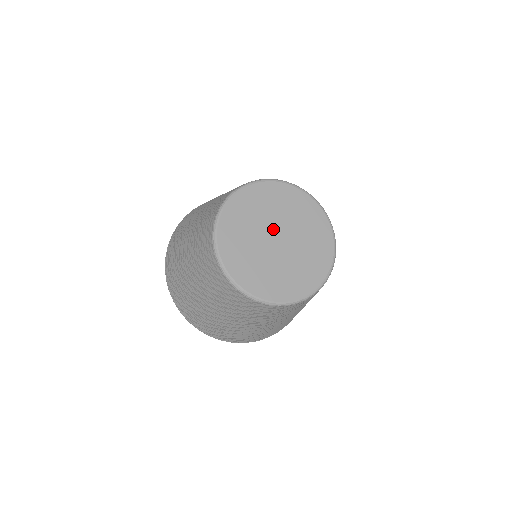
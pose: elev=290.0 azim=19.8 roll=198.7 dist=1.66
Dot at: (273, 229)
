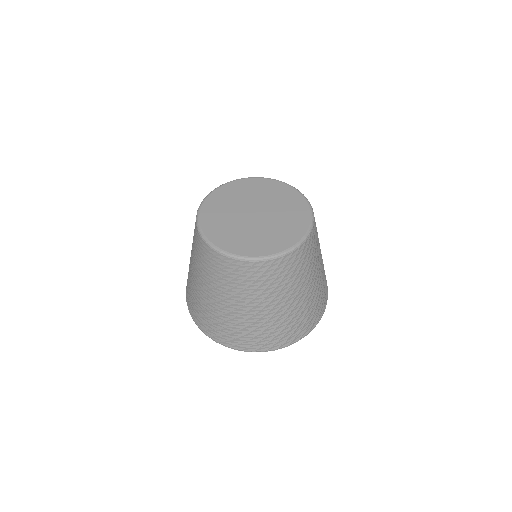
Dot at: (260, 207)
